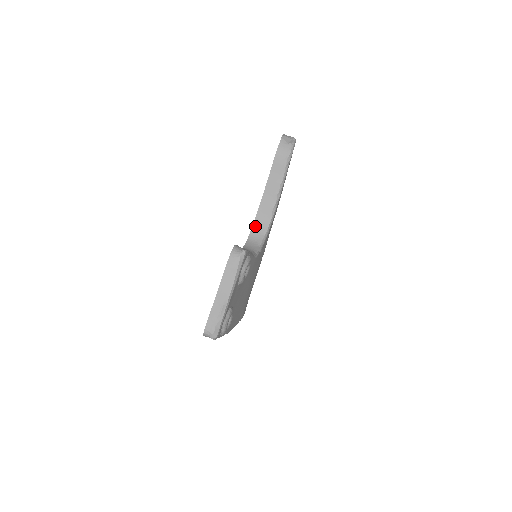
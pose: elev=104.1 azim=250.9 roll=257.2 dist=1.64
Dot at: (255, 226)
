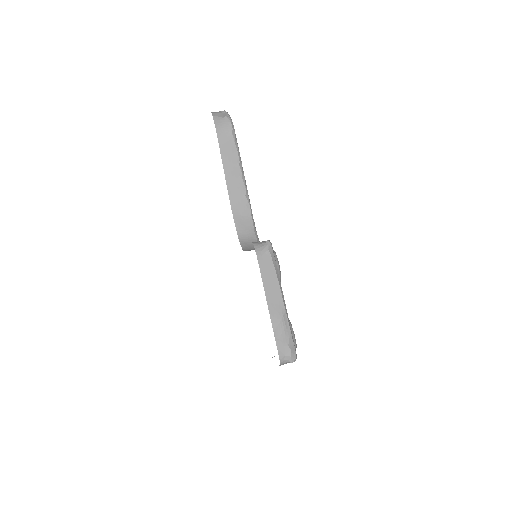
Dot at: (238, 224)
